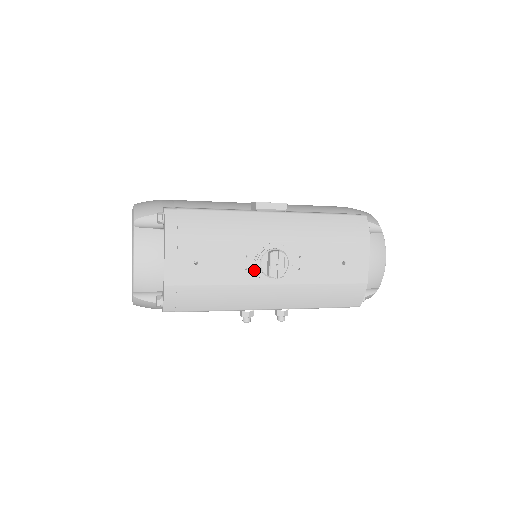
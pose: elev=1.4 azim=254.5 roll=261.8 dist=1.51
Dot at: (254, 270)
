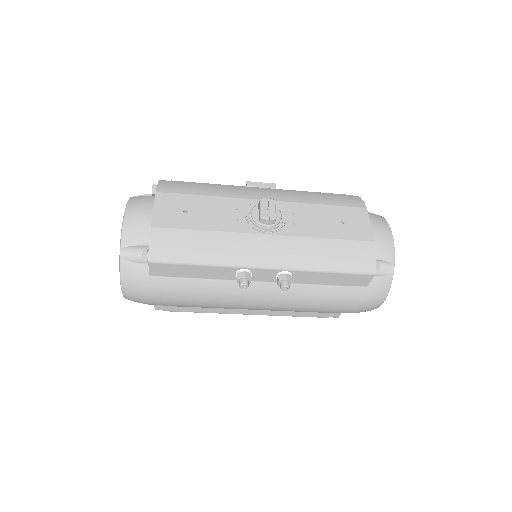
Dot at: (246, 221)
